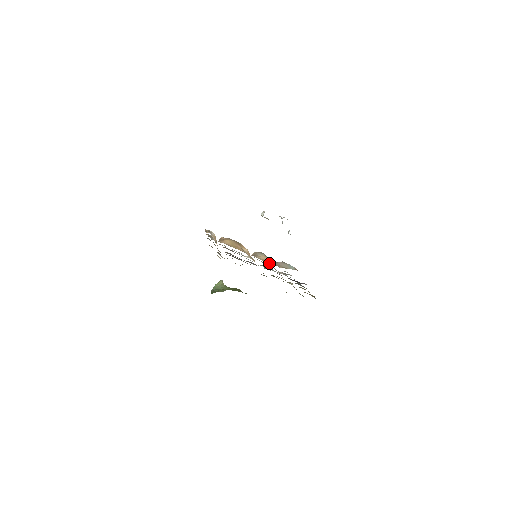
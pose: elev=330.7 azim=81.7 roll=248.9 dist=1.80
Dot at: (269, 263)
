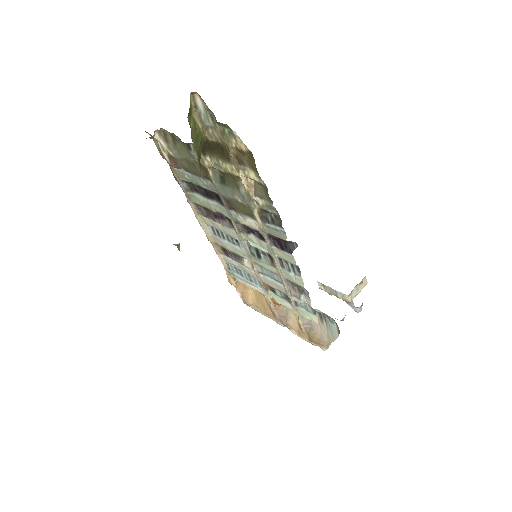
Dot at: (300, 324)
